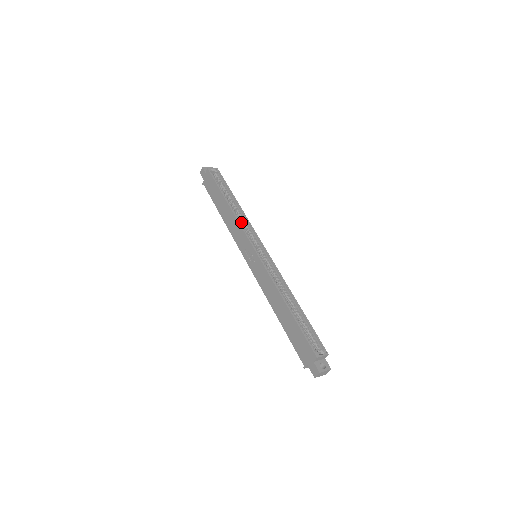
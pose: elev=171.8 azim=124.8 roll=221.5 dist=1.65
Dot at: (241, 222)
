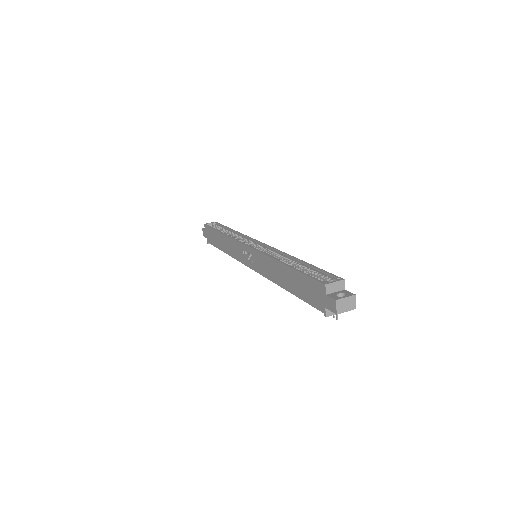
Dot at: (235, 238)
